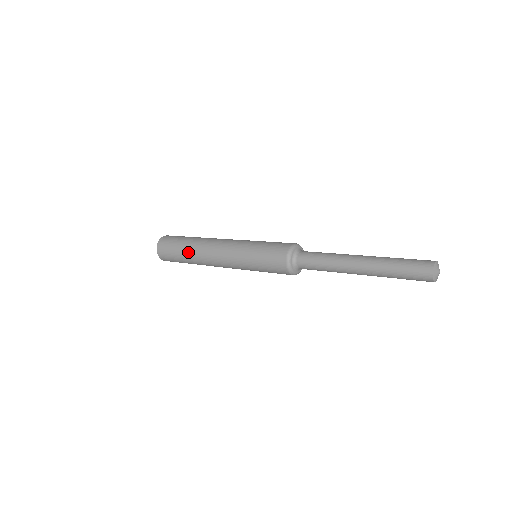
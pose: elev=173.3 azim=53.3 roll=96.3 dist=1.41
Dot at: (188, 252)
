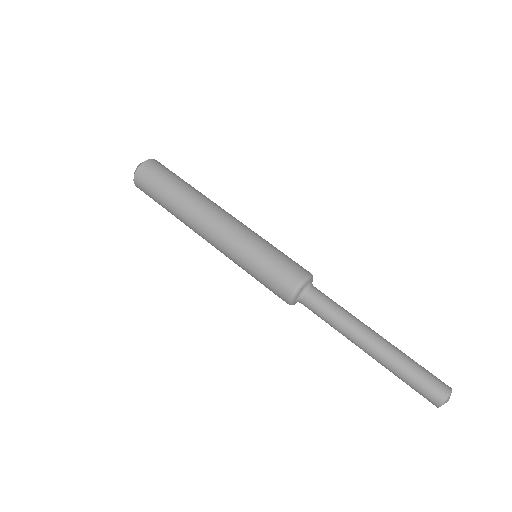
Dot at: occluded
